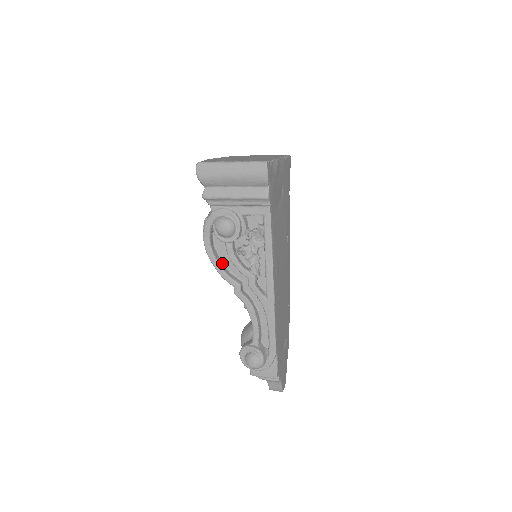
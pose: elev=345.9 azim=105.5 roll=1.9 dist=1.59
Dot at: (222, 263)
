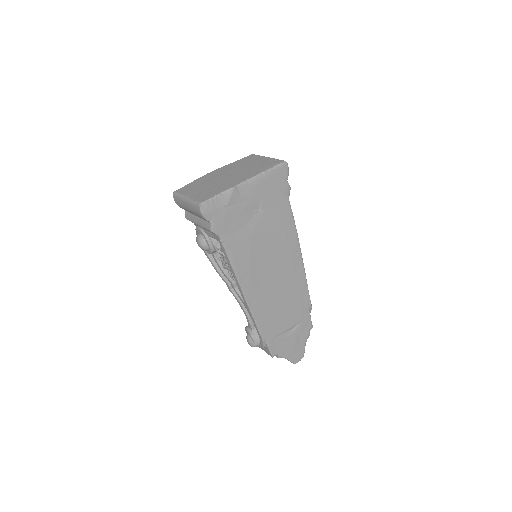
Dot at: occluded
